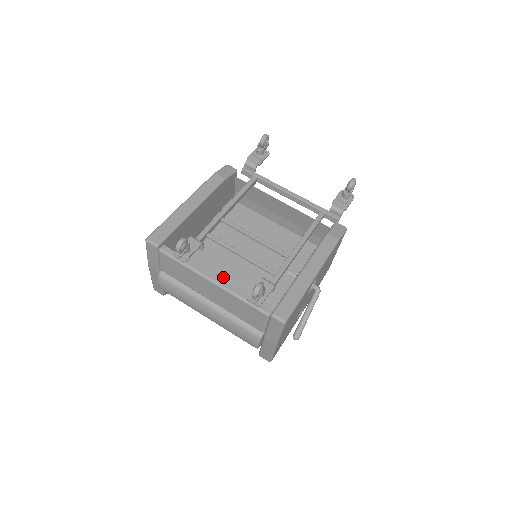
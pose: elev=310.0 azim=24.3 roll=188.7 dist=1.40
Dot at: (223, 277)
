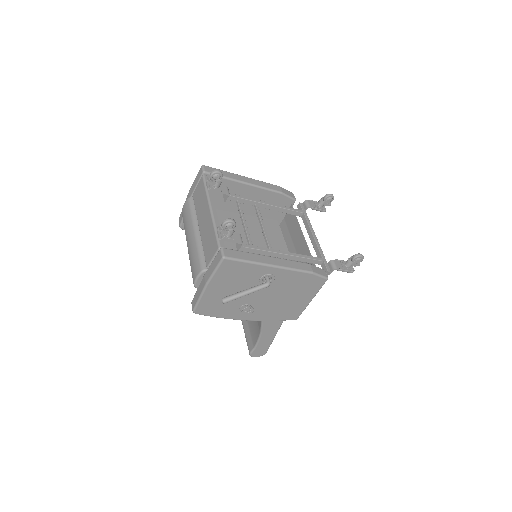
Dot at: occluded
